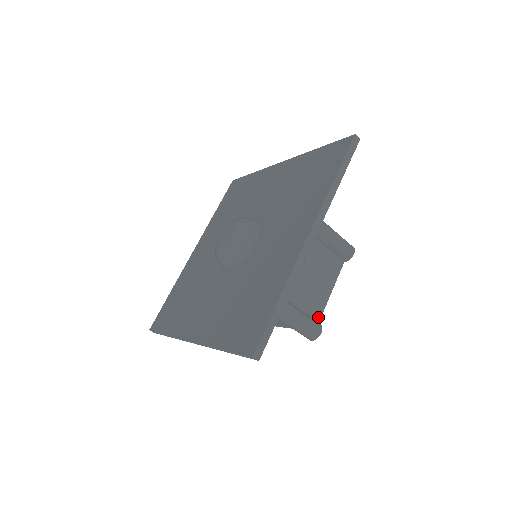
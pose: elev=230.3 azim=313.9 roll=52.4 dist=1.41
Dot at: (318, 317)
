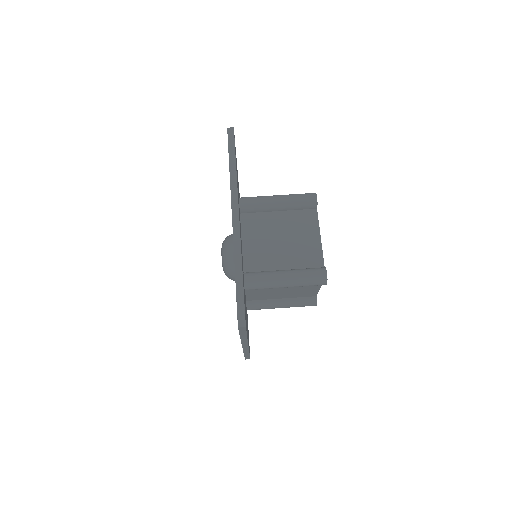
Dot at: occluded
